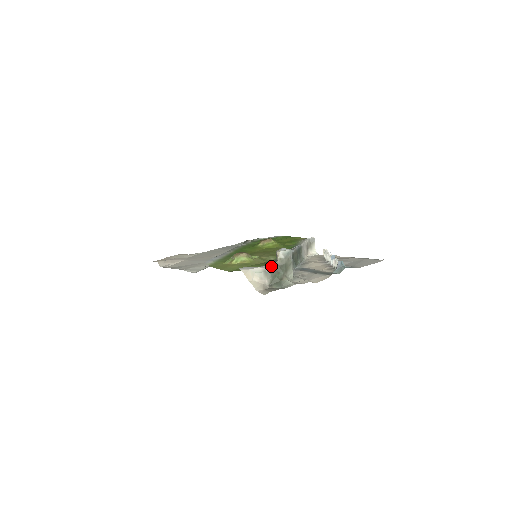
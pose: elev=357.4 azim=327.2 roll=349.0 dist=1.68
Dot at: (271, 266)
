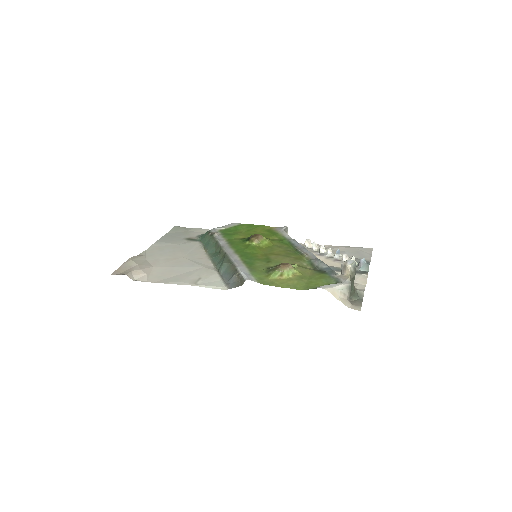
Dot at: (350, 281)
